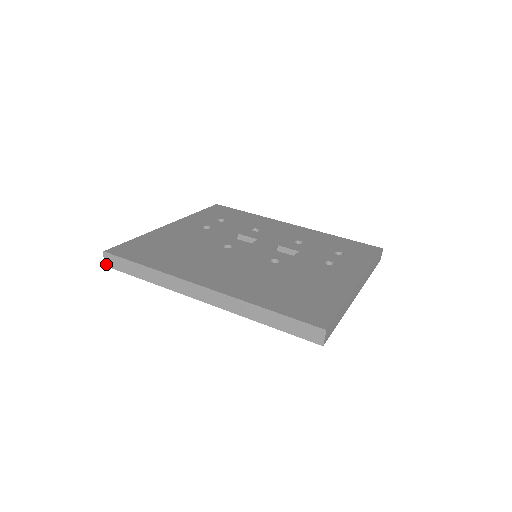
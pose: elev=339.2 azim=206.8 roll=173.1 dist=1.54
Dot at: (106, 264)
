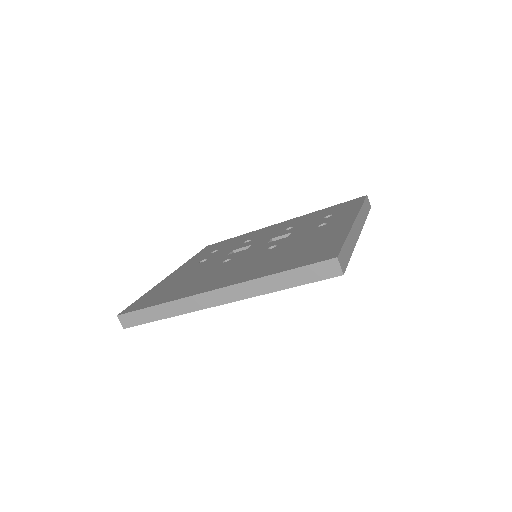
Dot at: (124, 326)
